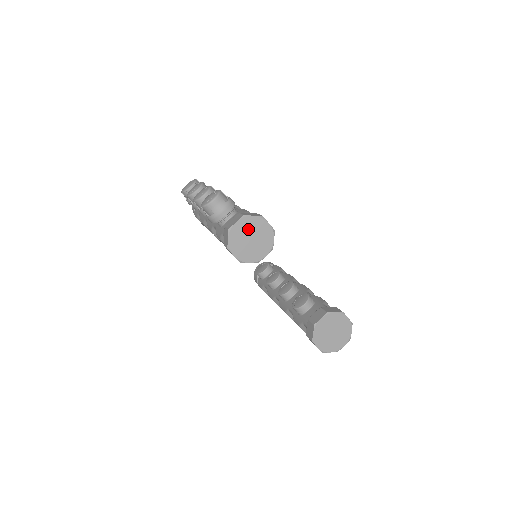
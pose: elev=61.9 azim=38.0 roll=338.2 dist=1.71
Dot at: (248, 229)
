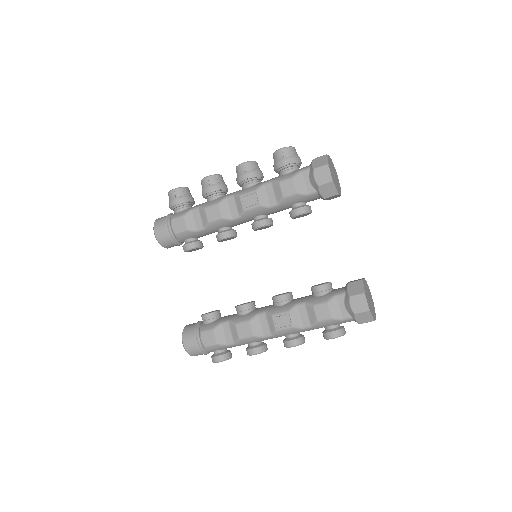
Dot at: (333, 167)
